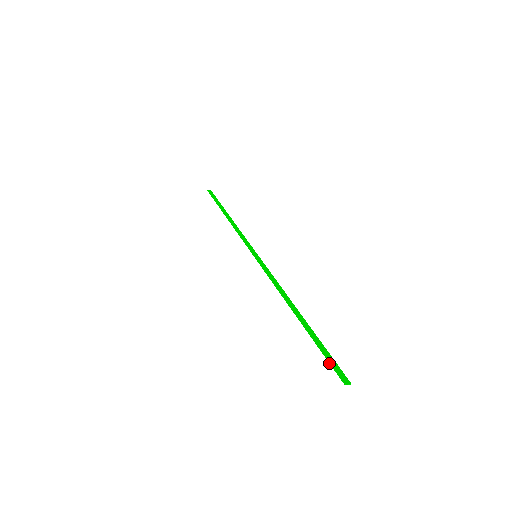
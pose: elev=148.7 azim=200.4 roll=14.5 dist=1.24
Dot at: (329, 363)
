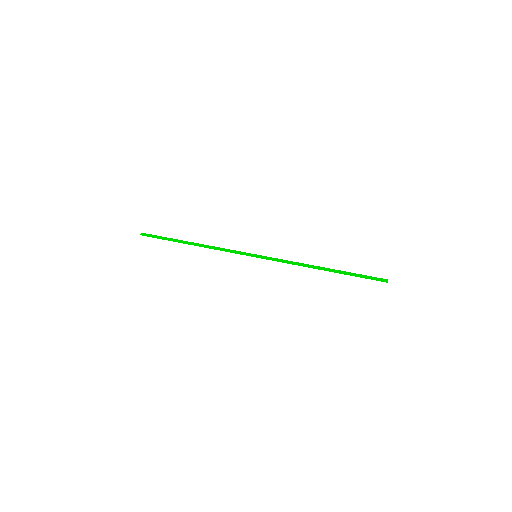
Dot at: occluded
